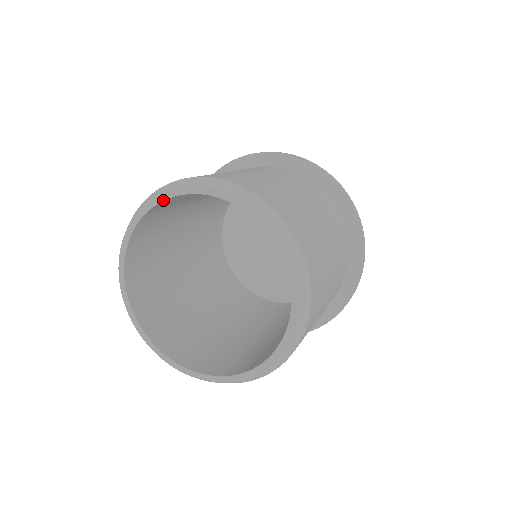
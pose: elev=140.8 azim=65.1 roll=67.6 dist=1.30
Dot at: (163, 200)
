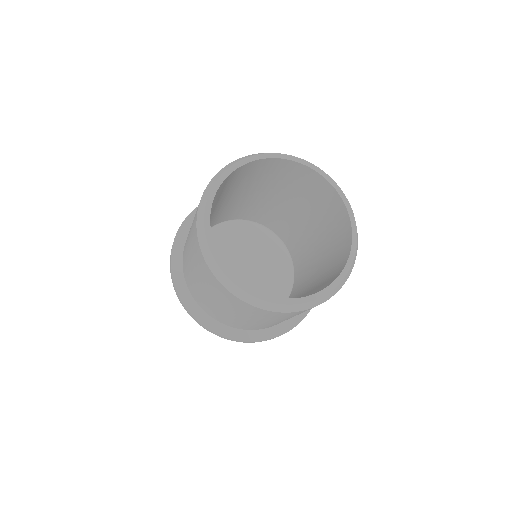
Dot at: (232, 172)
